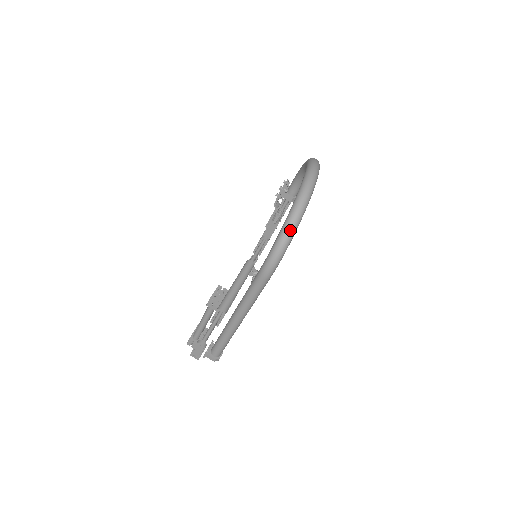
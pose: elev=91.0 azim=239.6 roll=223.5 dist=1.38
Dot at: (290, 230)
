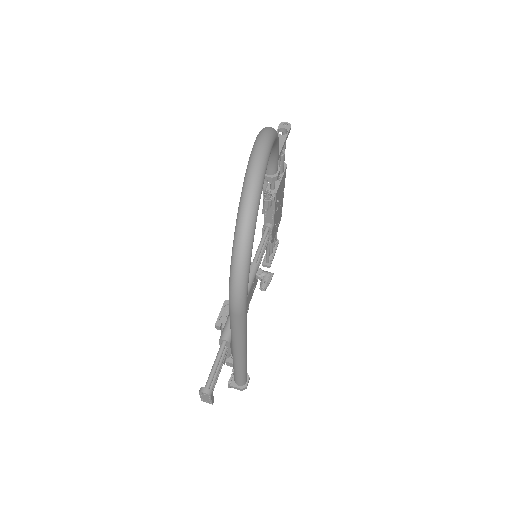
Dot at: (241, 251)
